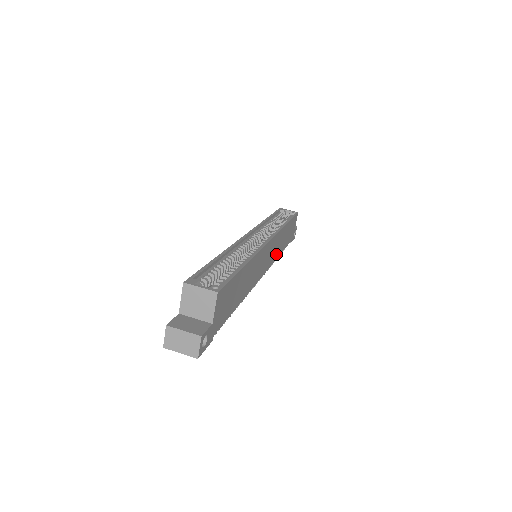
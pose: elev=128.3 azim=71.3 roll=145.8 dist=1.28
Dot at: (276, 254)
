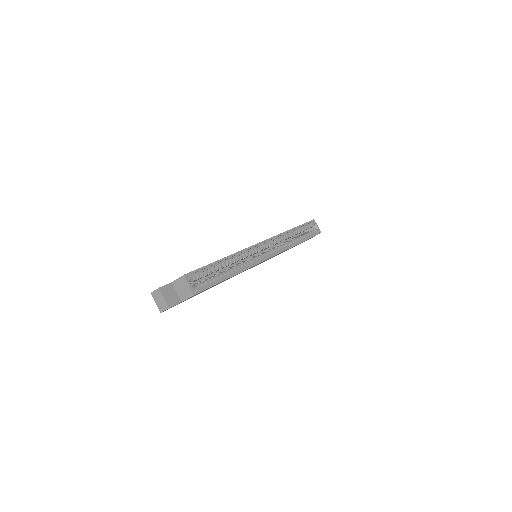
Dot at: occluded
